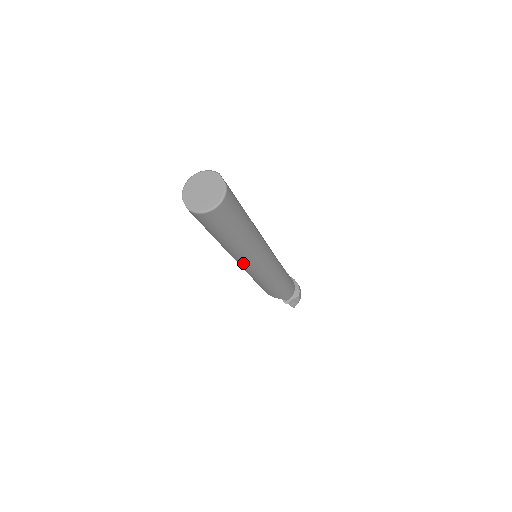
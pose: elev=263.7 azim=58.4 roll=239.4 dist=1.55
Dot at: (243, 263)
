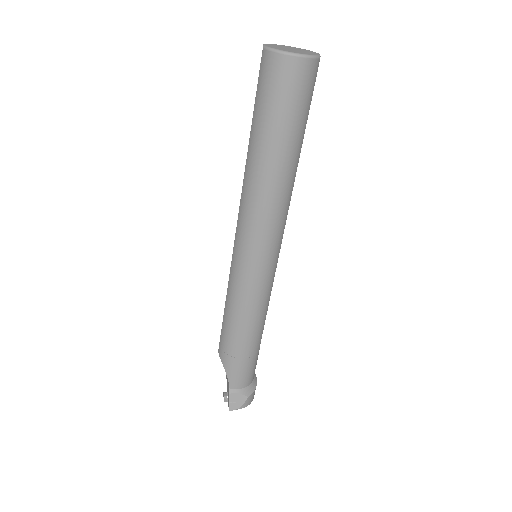
Dot at: (244, 227)
